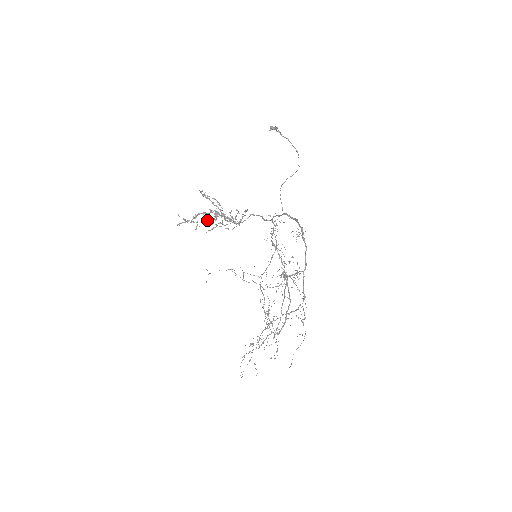
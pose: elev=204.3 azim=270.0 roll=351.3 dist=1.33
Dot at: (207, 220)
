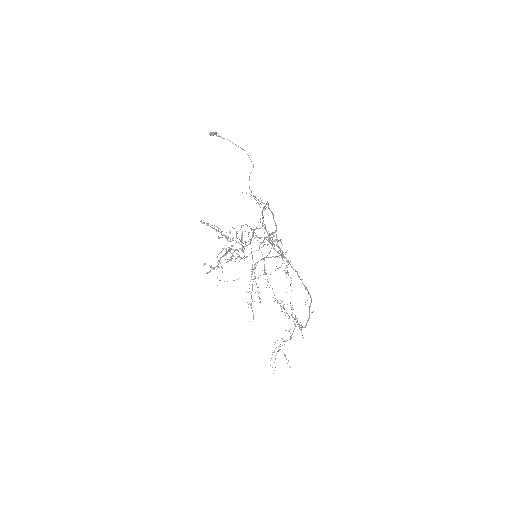
Dot at: (228, 261)
